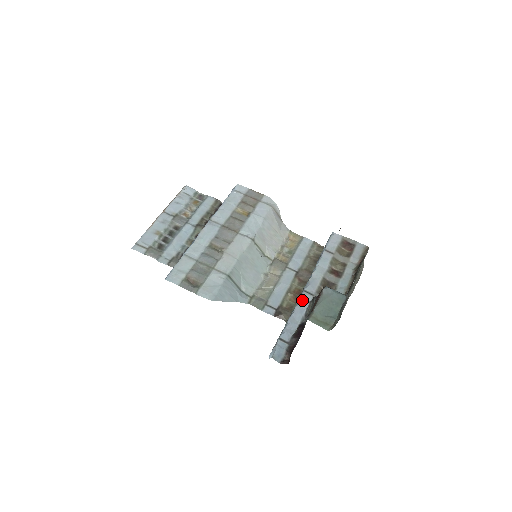
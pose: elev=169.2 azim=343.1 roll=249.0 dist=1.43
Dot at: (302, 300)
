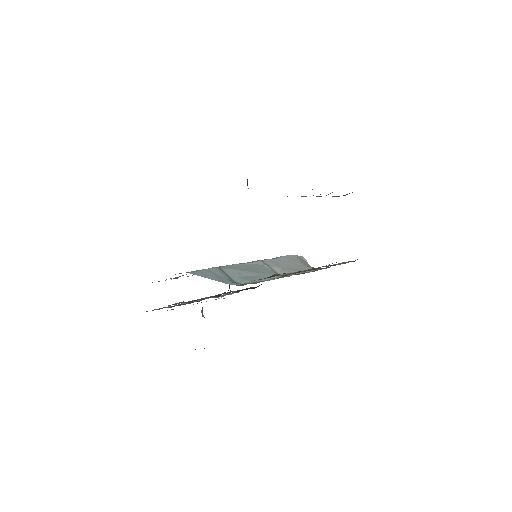
Dot at: occluded
